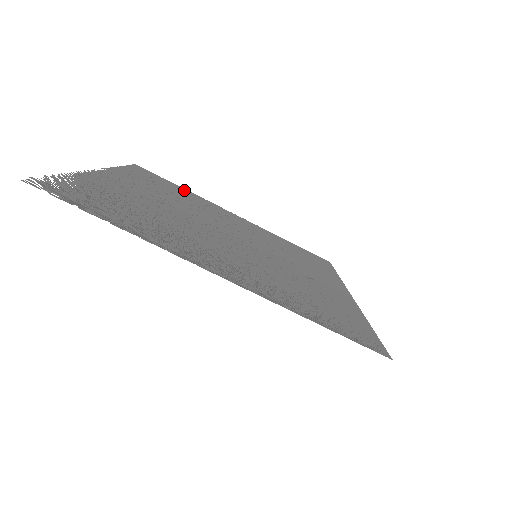
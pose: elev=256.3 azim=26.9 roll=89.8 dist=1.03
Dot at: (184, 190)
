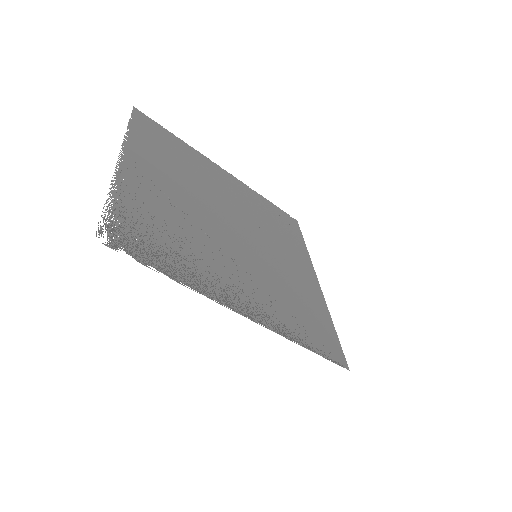
Dot at: (181, 143)
